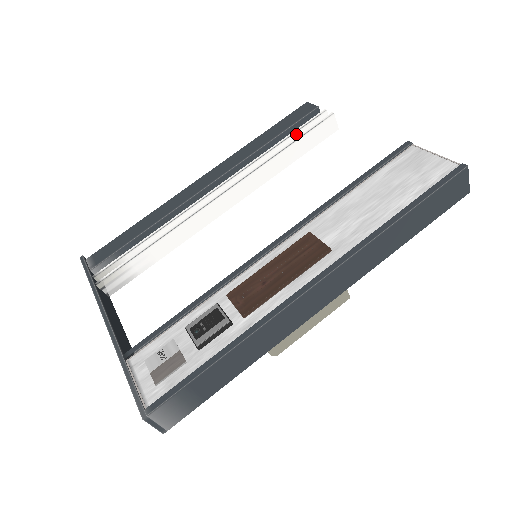
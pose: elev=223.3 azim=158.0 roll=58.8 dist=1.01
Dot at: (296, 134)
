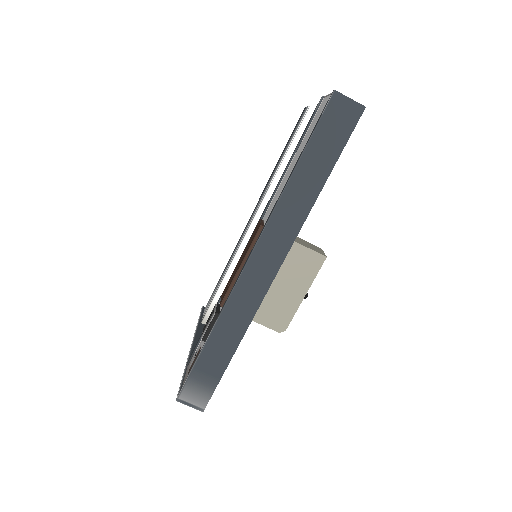
Dot at: occluded
